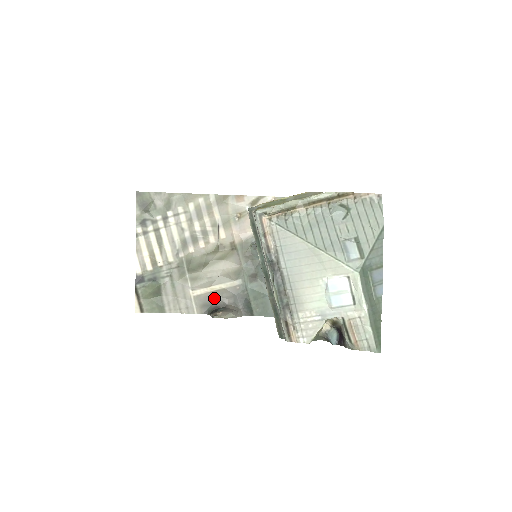
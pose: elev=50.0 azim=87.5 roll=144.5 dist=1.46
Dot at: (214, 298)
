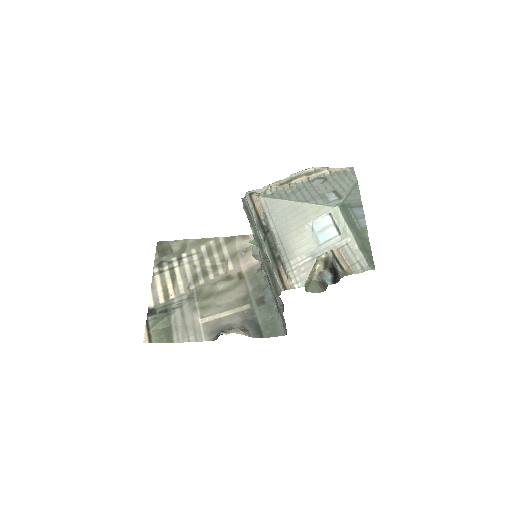
Dot at: (223, 324)
